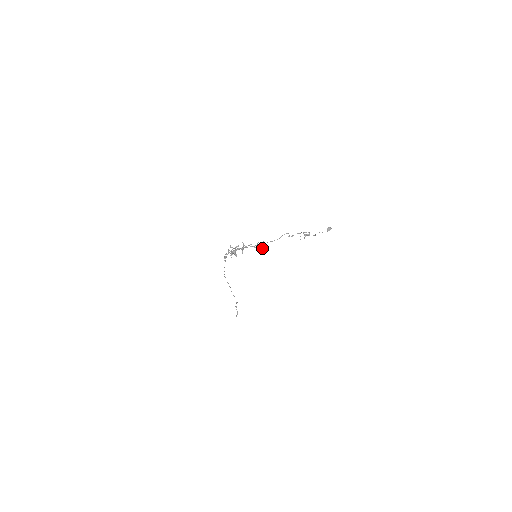
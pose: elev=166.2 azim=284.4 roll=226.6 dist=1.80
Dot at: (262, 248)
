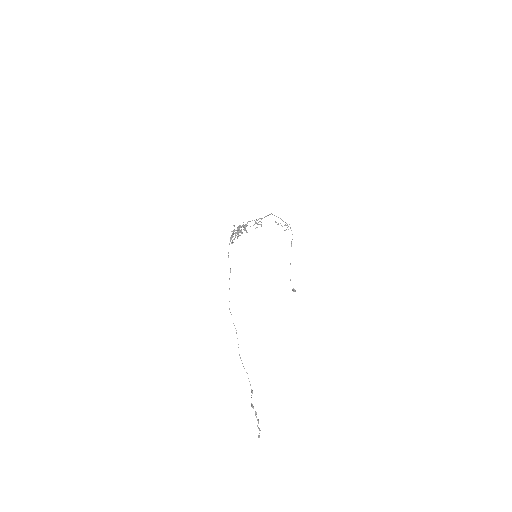
Dot at: (261, 225)
